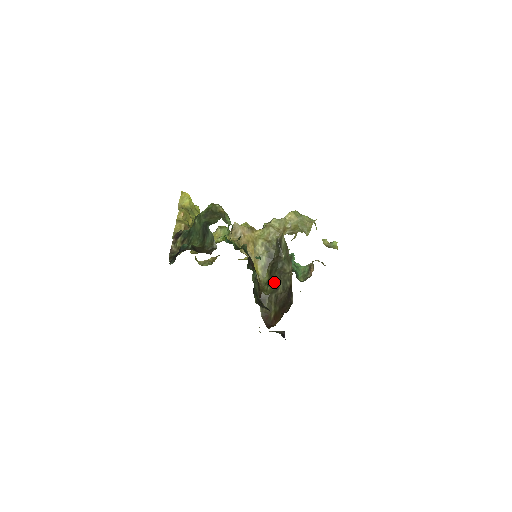
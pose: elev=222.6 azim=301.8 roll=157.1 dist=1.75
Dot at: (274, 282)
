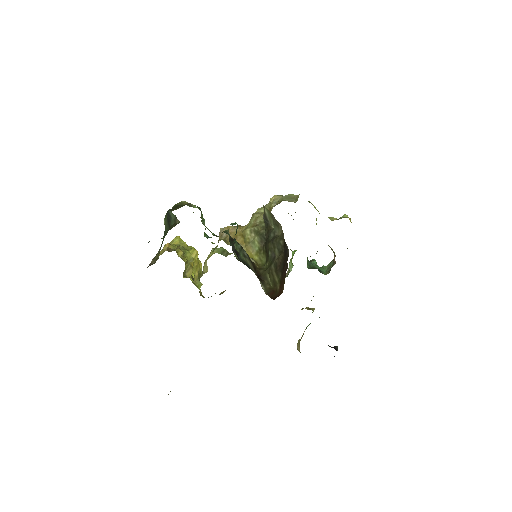
Dot at: (269, 254)
